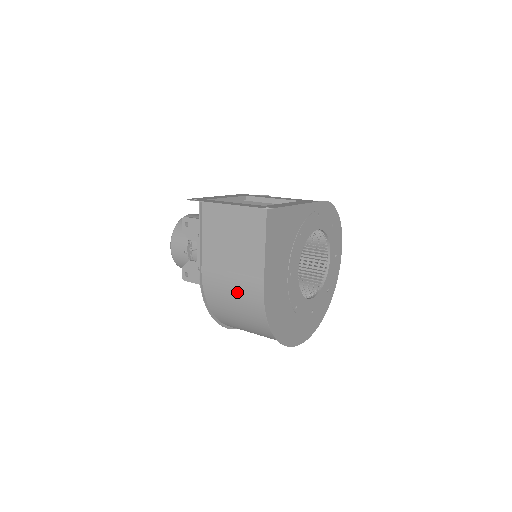
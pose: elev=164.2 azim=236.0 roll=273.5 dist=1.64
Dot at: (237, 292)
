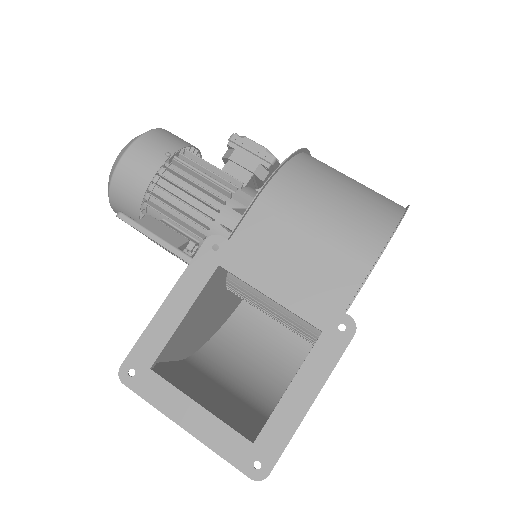
Dot at: (235, 394)
